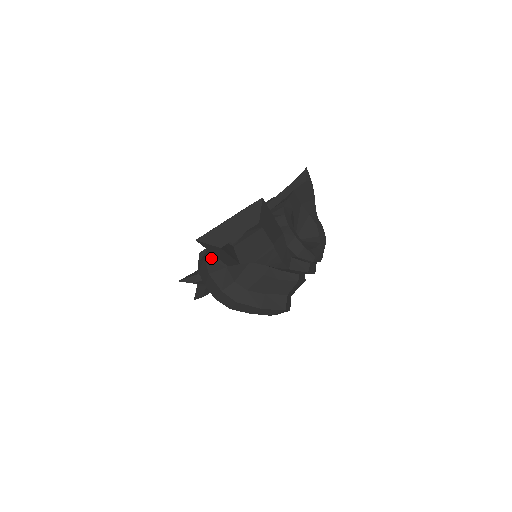
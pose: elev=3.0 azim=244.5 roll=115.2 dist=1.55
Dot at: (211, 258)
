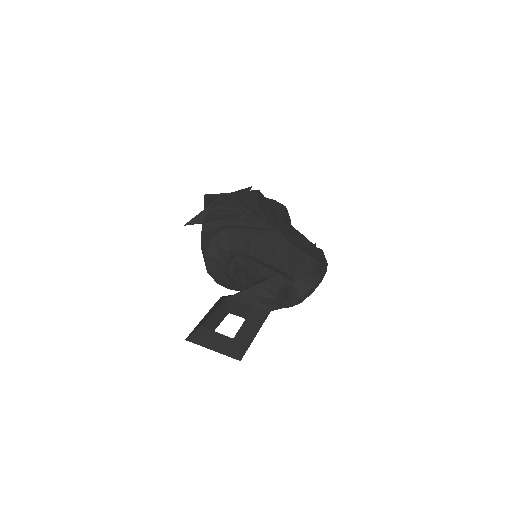
Dot at: (210, 260)
